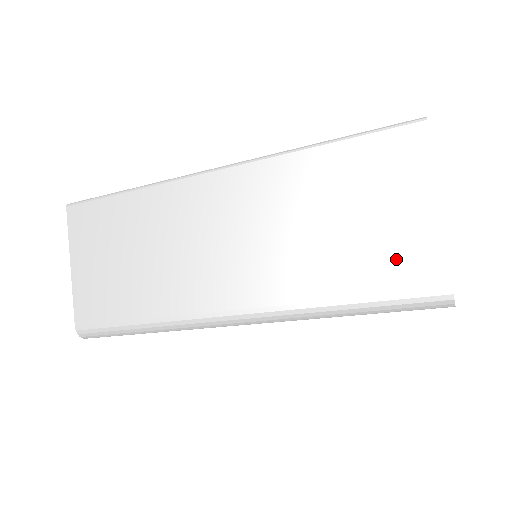
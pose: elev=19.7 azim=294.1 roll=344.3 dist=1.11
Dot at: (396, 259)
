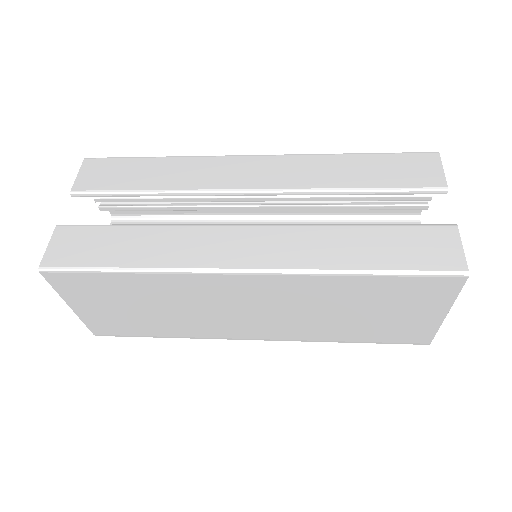
Dot at: (399, 332)
